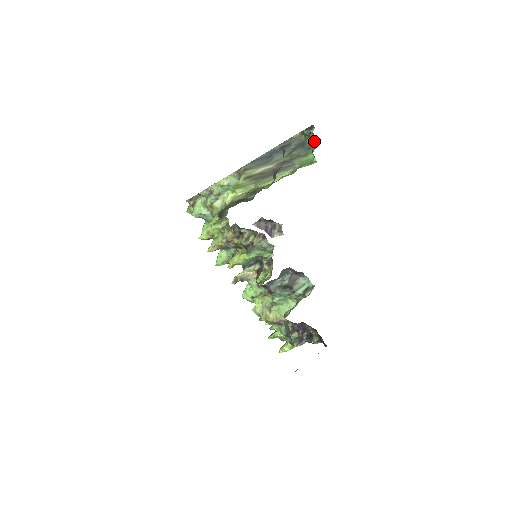
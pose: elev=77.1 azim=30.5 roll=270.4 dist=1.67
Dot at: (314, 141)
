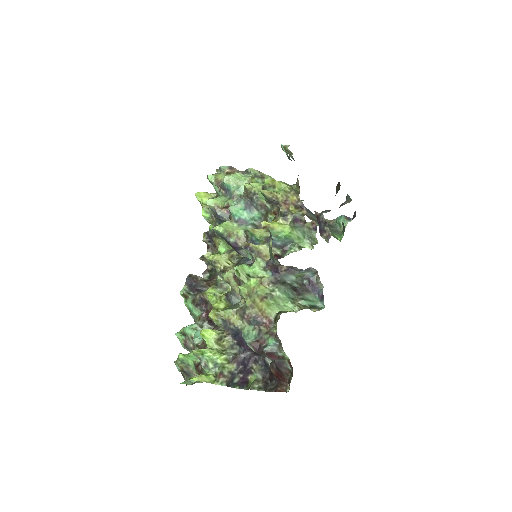
Dot at: (341, 231)
